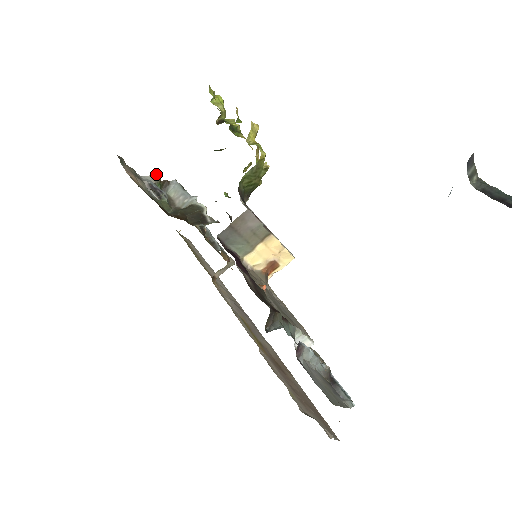
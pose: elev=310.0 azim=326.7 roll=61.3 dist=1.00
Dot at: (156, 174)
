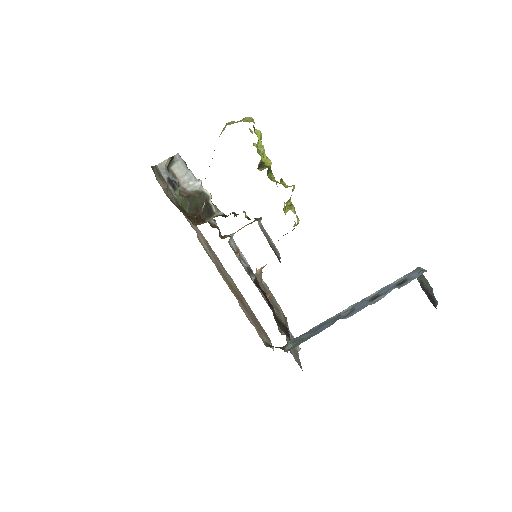
Dot at: (168, 159)
